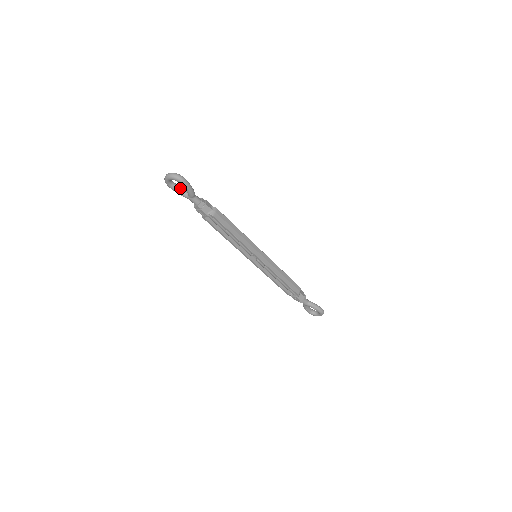
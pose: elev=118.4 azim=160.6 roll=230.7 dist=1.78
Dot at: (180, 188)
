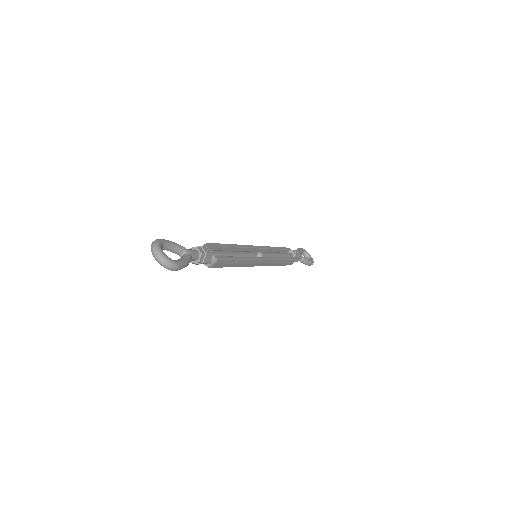
Dot at: (172, 249)
